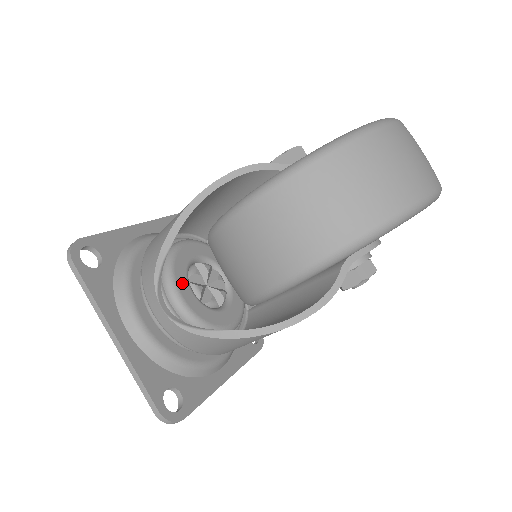
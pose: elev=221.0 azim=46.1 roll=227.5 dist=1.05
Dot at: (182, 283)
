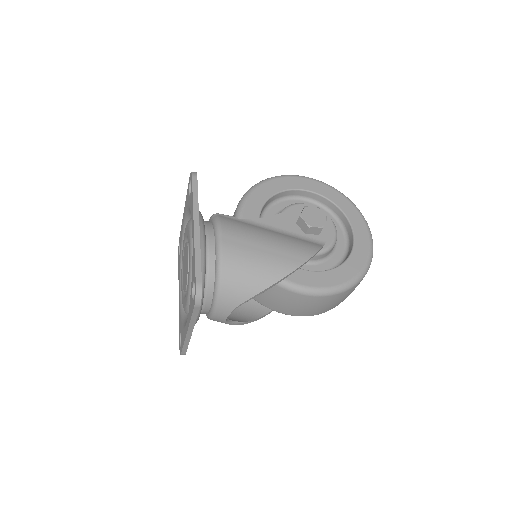
Dot at: occluded
